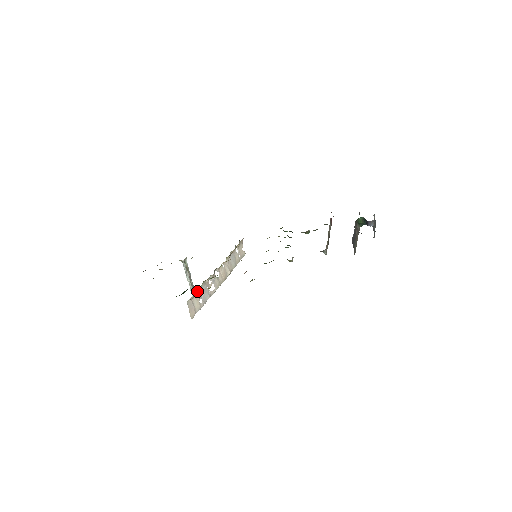
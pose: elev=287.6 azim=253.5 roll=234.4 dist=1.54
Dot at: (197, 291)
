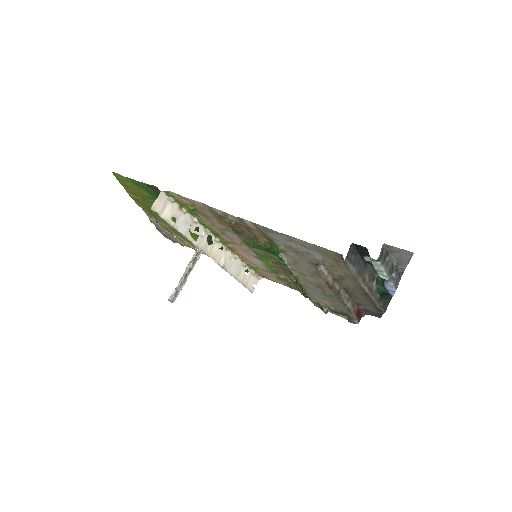
Dot at: (179, 207)
